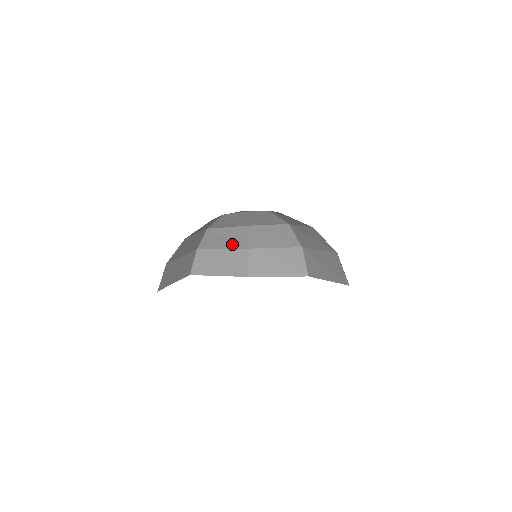
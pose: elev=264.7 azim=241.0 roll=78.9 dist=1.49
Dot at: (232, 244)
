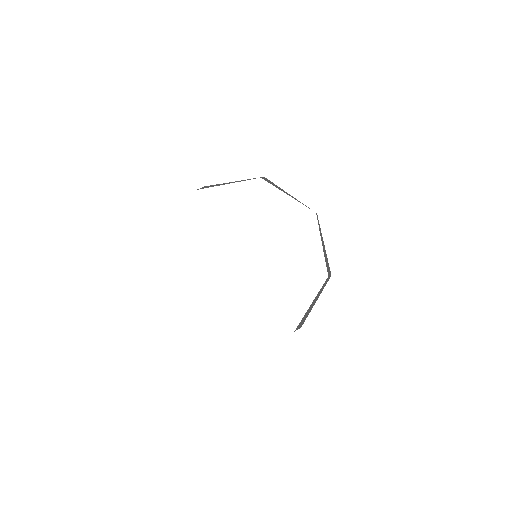
Dot at: occluded
